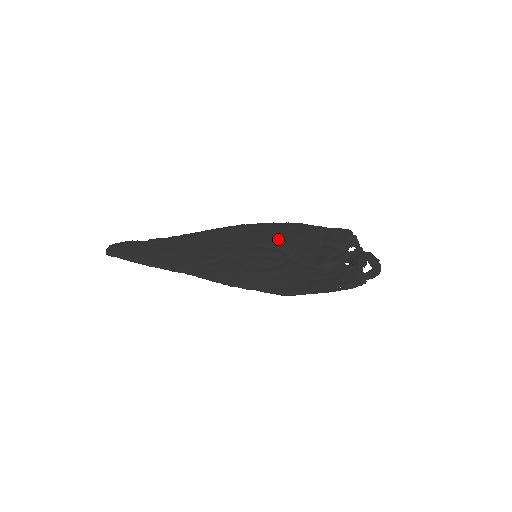
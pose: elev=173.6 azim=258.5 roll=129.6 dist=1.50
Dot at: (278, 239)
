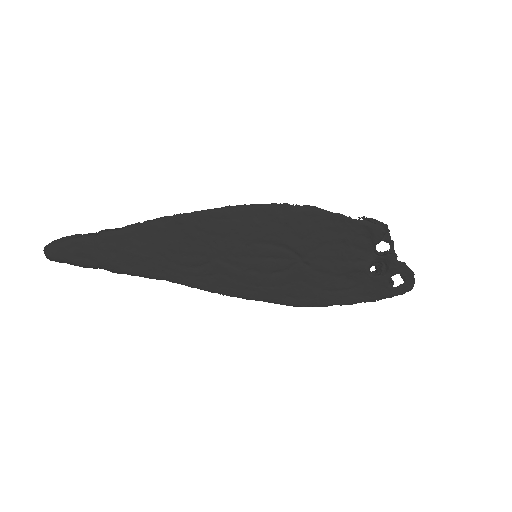
Dot at: (284, 233)
